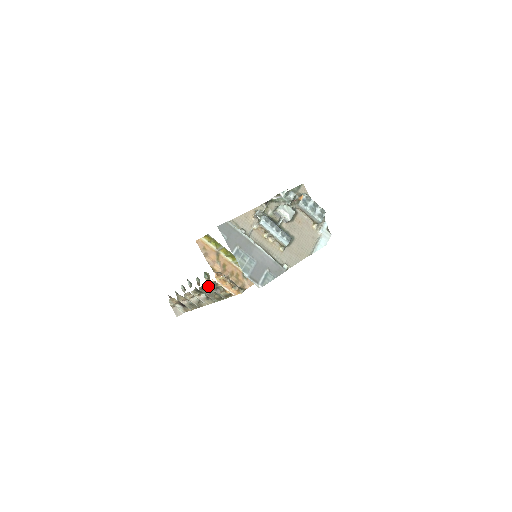
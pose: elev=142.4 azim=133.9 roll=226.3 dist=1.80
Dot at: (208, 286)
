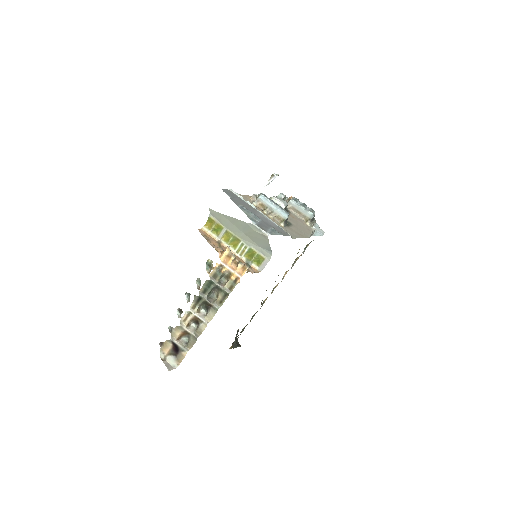
Dot at: (210, 279)
